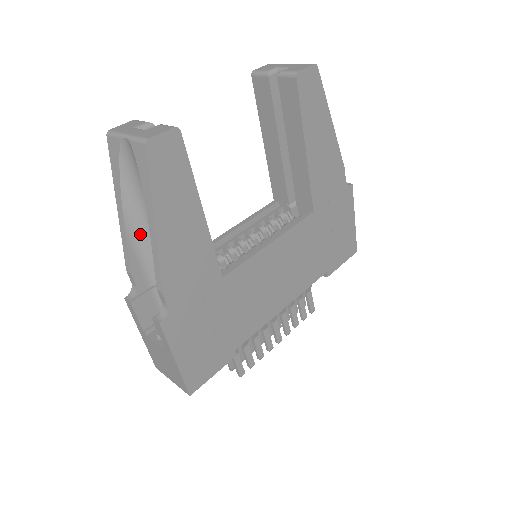
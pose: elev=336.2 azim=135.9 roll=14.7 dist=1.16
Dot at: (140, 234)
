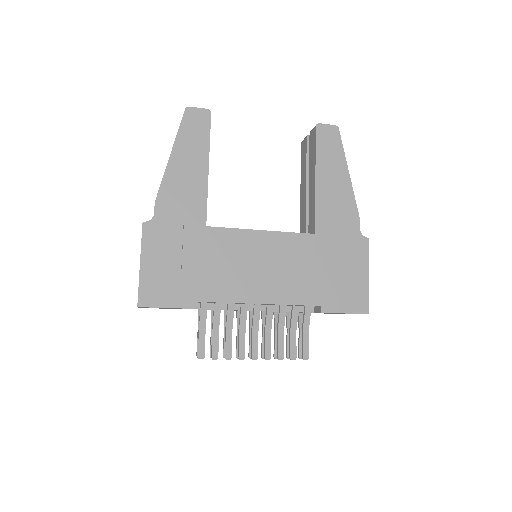
Dot at: occluded
